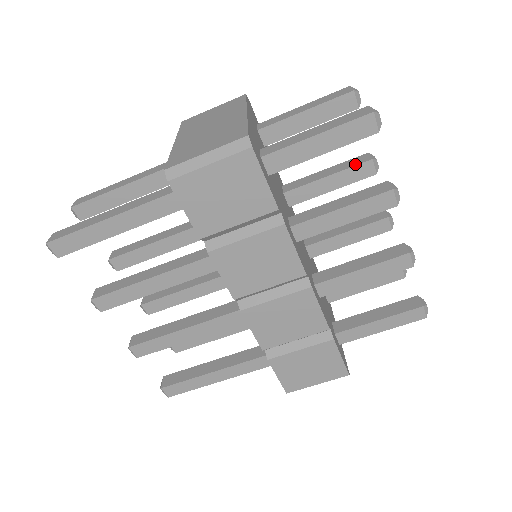
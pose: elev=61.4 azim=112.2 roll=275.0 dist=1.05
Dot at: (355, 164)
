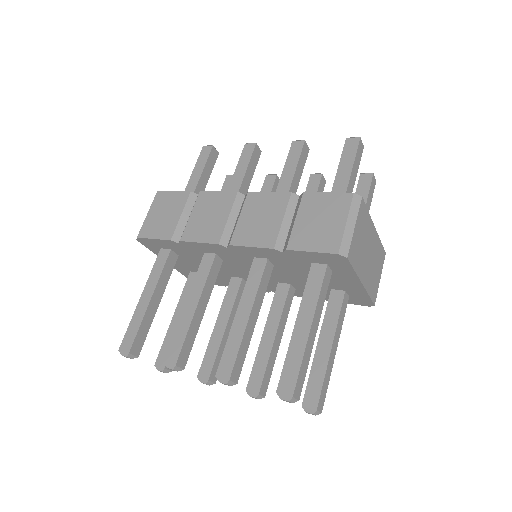
Dot at: (263, 186)
